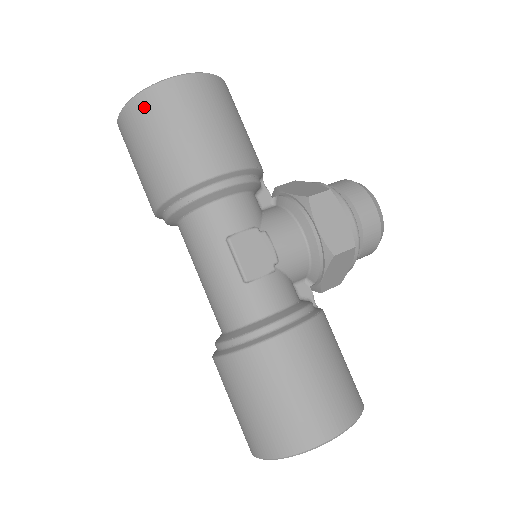
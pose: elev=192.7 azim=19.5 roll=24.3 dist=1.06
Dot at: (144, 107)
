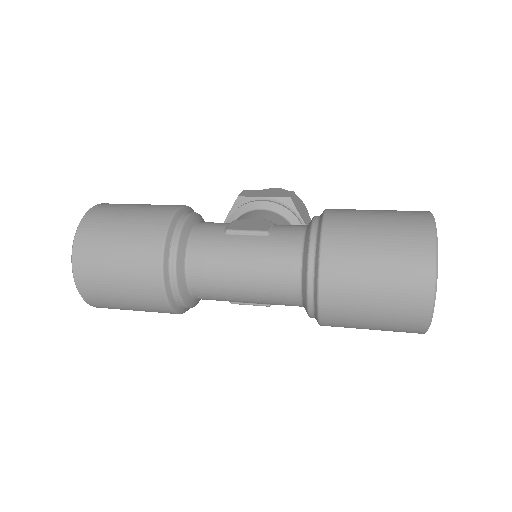
Dot at: (88, 233)
